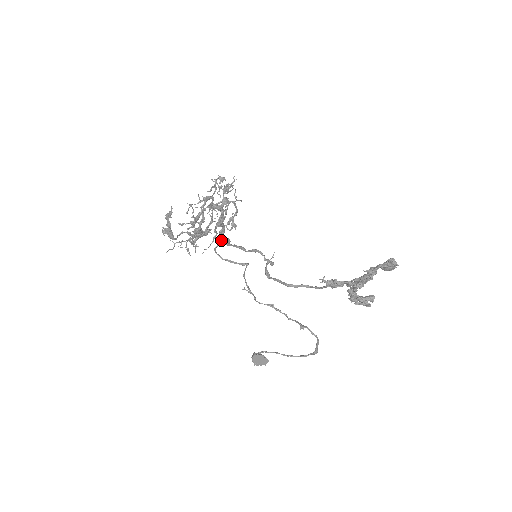
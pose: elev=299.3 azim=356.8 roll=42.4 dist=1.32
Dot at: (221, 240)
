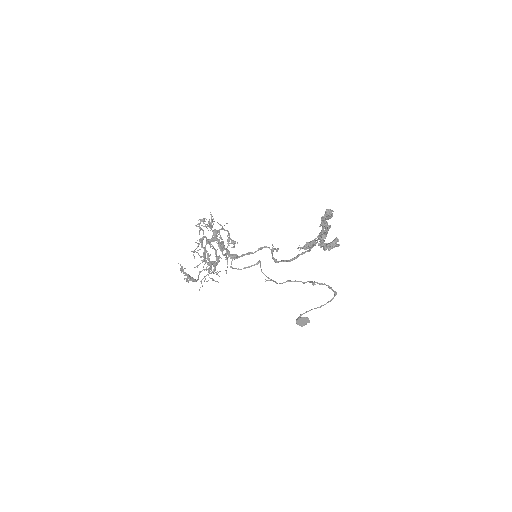
Dot at: (231, 258)
